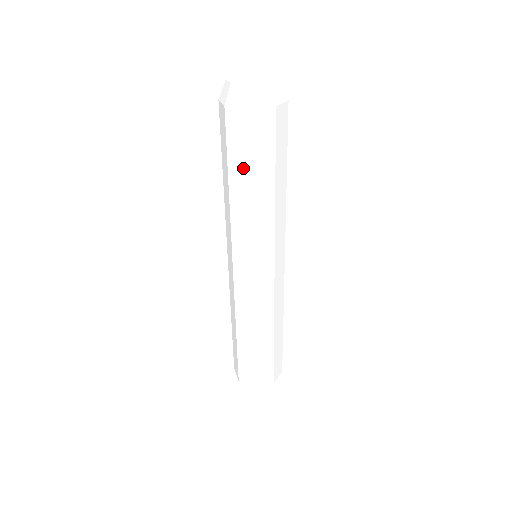
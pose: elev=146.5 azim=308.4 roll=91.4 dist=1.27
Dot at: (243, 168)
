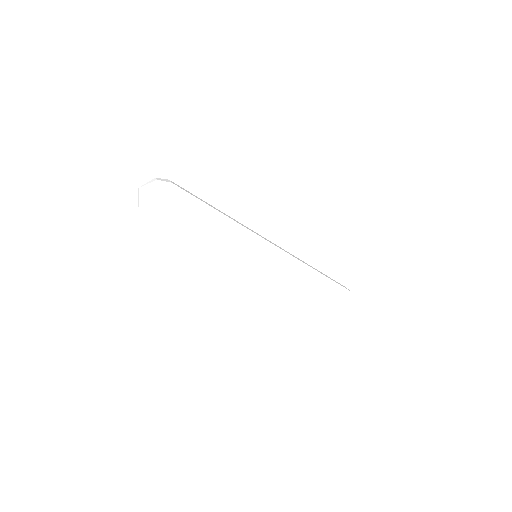
Dot at: (199, 221)
